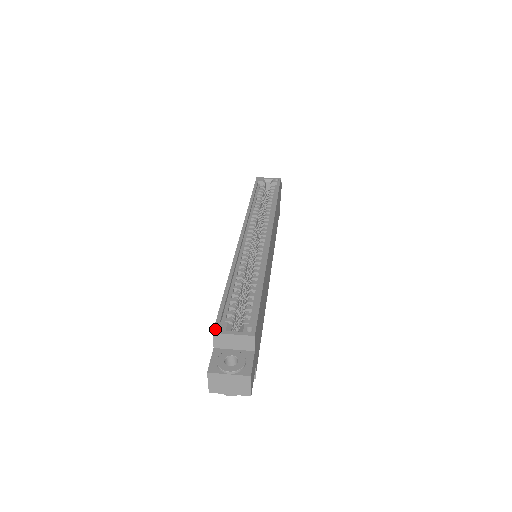
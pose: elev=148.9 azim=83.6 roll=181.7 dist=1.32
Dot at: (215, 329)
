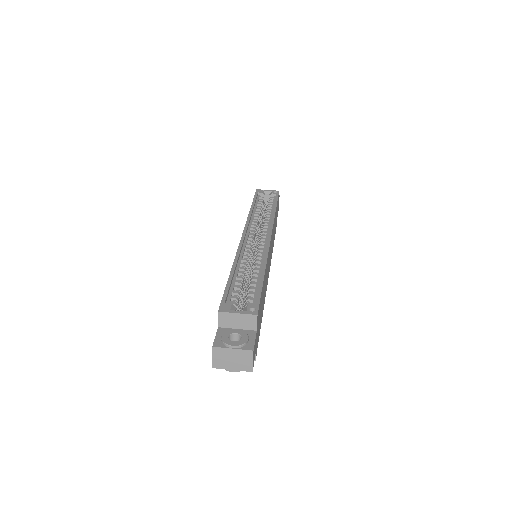
Dot at: (220, 308)
